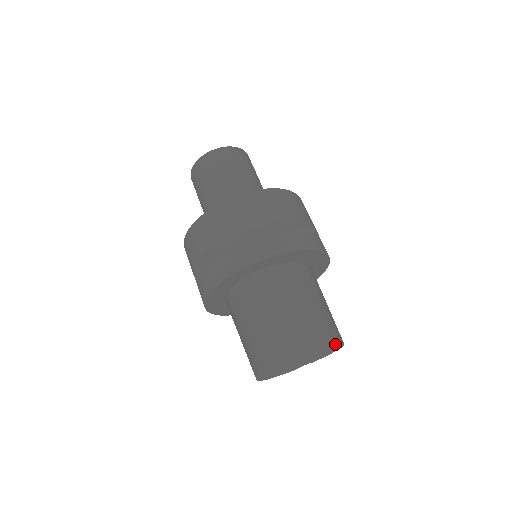
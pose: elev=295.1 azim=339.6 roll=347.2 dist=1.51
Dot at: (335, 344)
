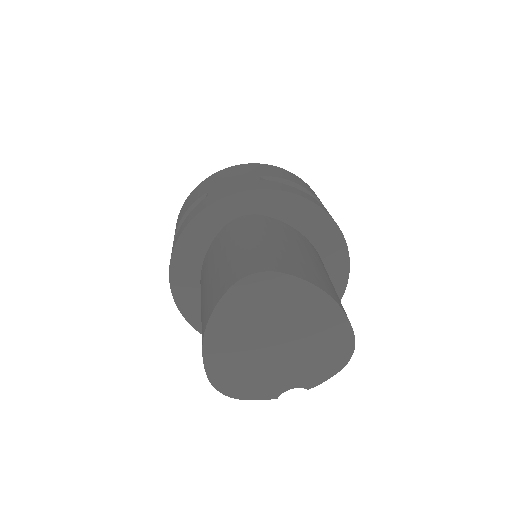
Dot at: (335, 315)
